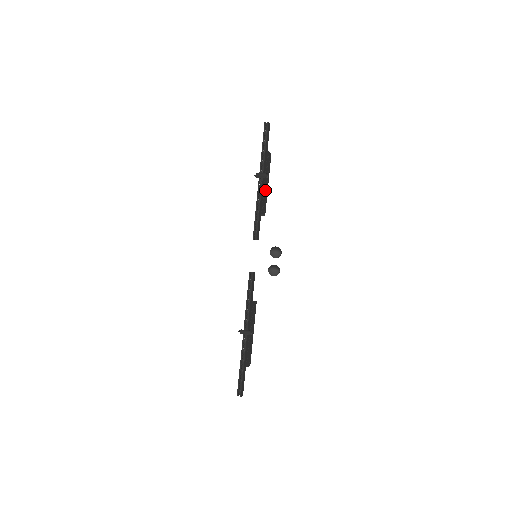
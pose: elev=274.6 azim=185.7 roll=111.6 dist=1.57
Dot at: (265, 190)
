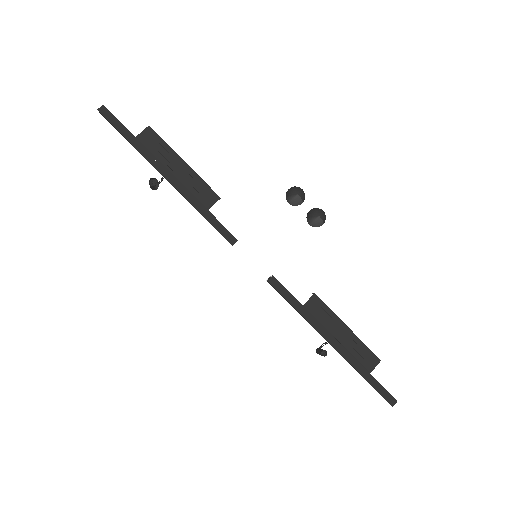
Dot at: (185, 177)
